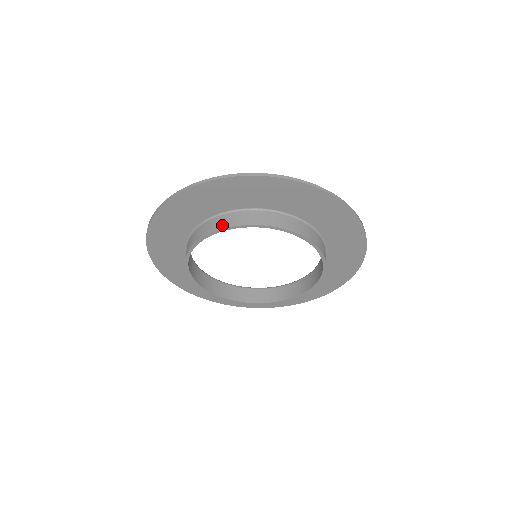
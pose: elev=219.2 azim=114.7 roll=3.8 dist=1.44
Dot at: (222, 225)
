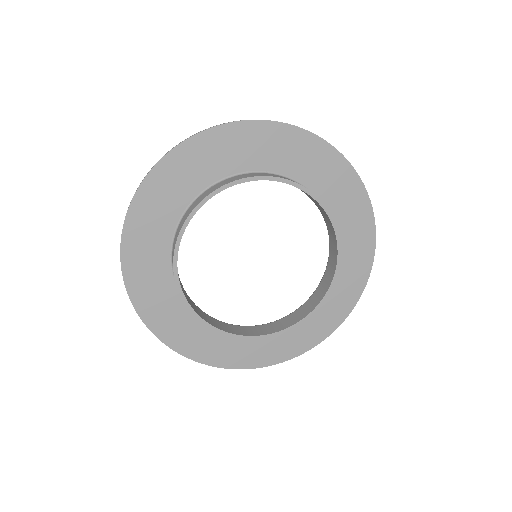
Dot at: occluded
